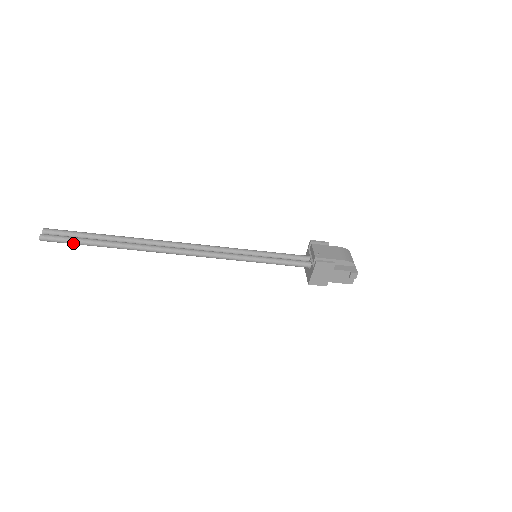
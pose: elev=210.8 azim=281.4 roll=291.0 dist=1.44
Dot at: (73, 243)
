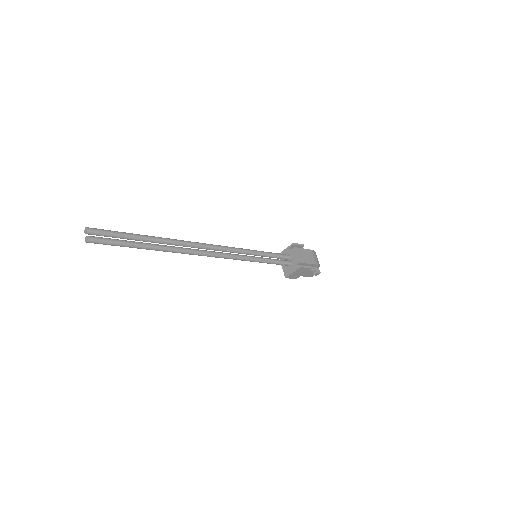
Dot at: occluded
